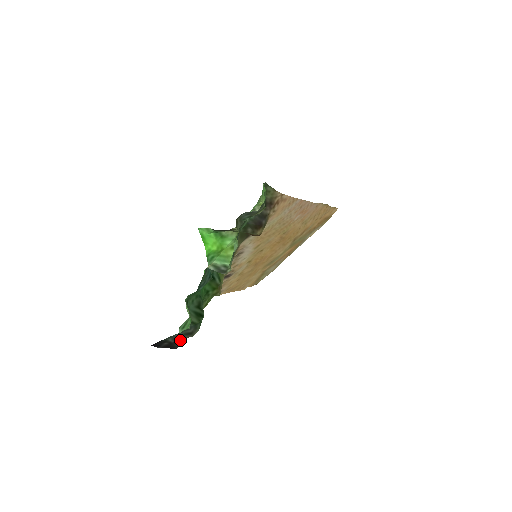
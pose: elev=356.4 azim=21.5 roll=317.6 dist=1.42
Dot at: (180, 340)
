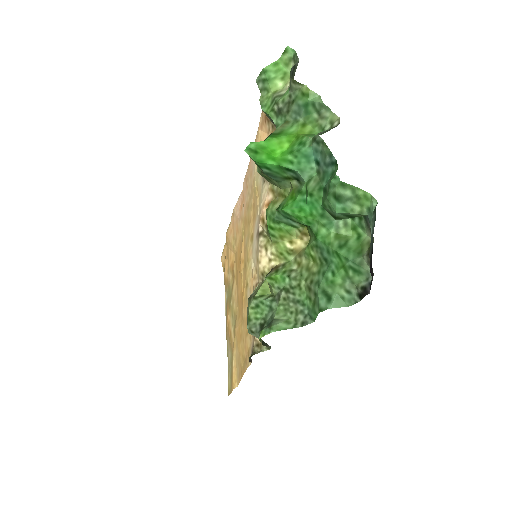
Dot at: (369, 260)
